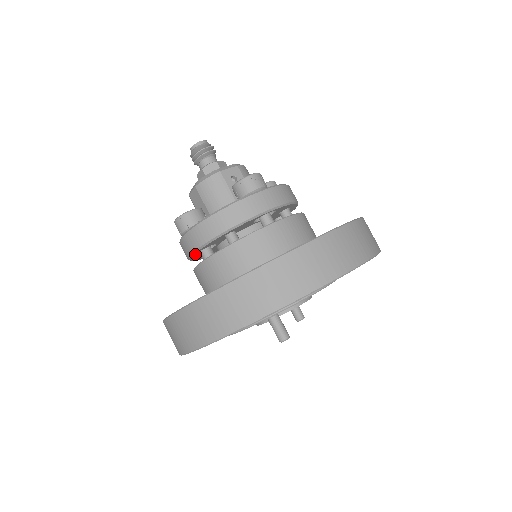
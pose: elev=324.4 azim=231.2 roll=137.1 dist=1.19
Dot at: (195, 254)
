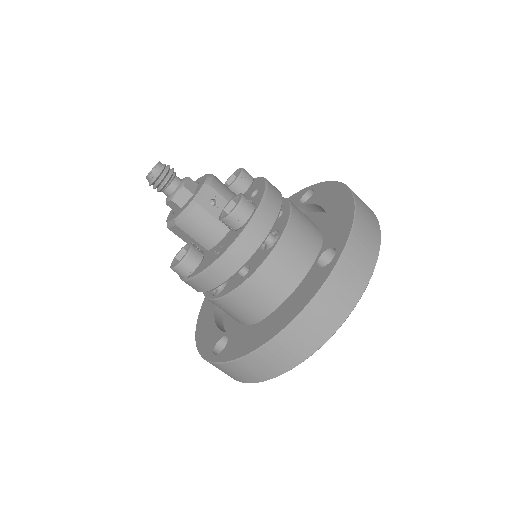
Dot at: occluded
